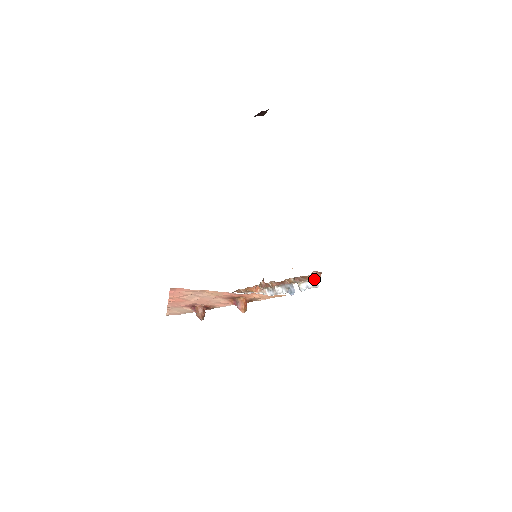
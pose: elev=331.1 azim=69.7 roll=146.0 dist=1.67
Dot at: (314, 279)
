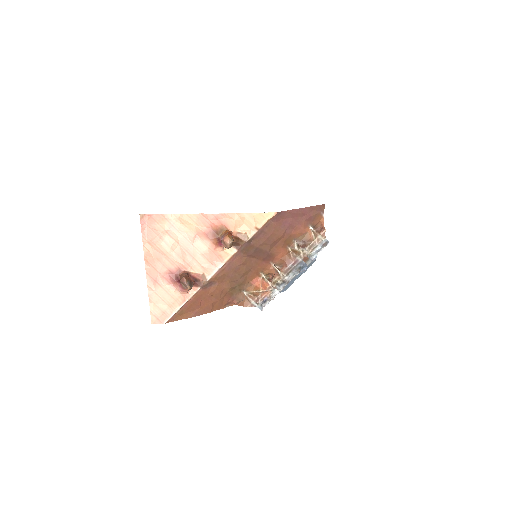
Dot at: (322, 240)
